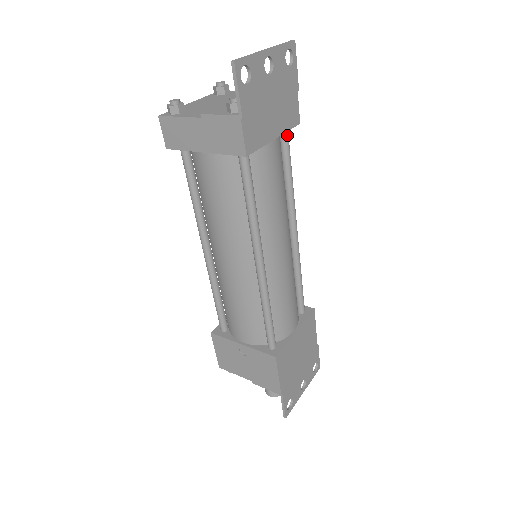
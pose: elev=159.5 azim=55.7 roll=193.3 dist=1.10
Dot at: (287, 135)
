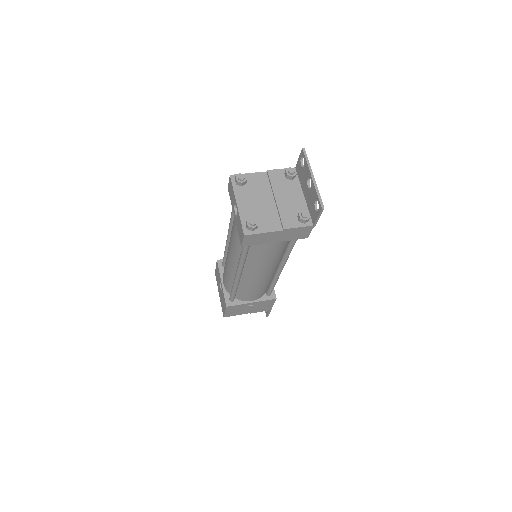
Dot at: occluded
